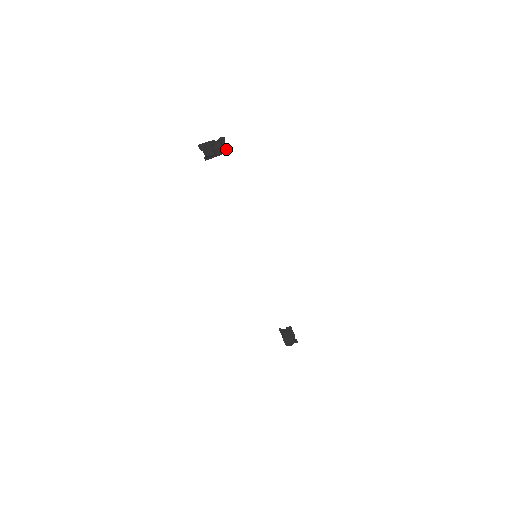
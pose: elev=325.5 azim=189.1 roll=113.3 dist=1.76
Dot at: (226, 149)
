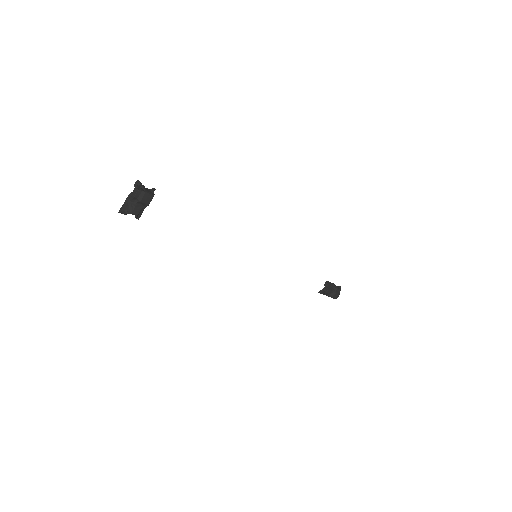
Dot at: (150, 190)
